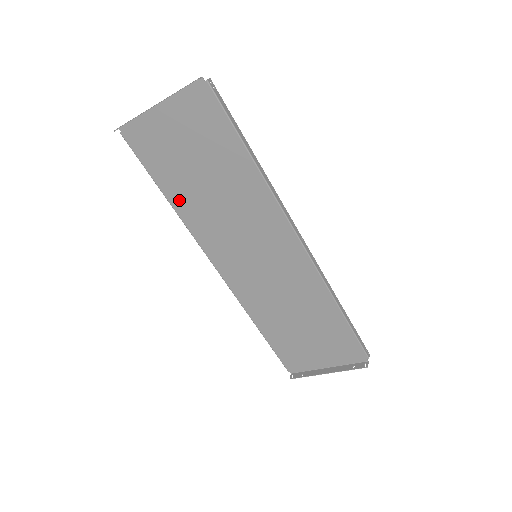
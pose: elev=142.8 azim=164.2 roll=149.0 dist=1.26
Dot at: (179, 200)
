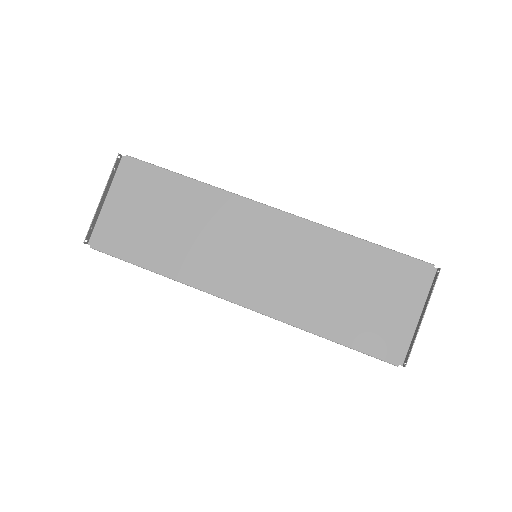
Dot at: (164, 263)
